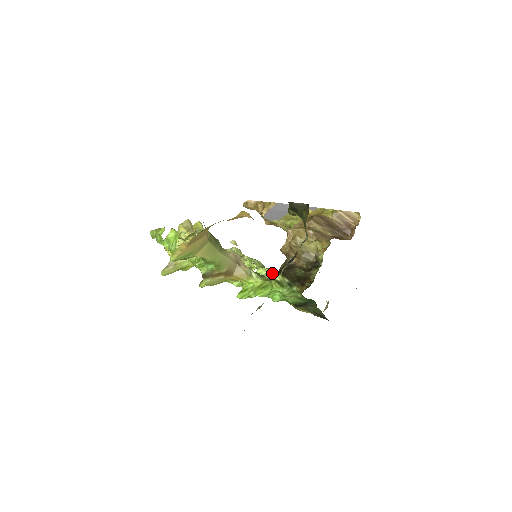
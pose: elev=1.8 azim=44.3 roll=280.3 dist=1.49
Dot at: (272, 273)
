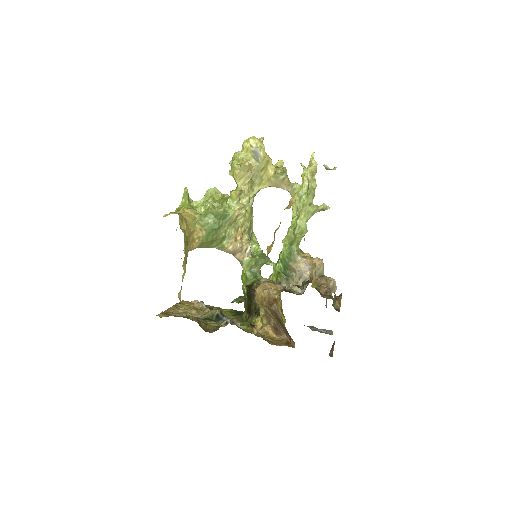
Dot at: (278, 262)
